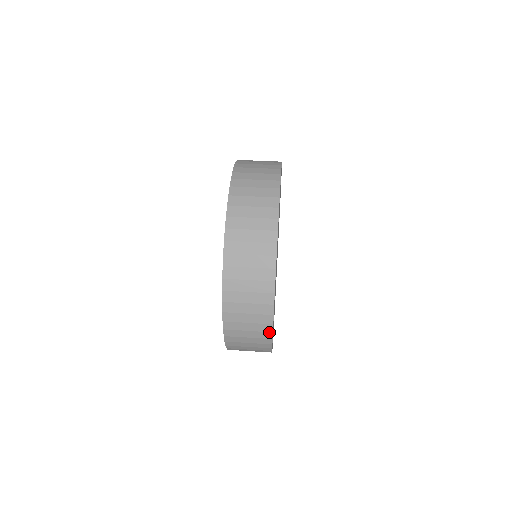
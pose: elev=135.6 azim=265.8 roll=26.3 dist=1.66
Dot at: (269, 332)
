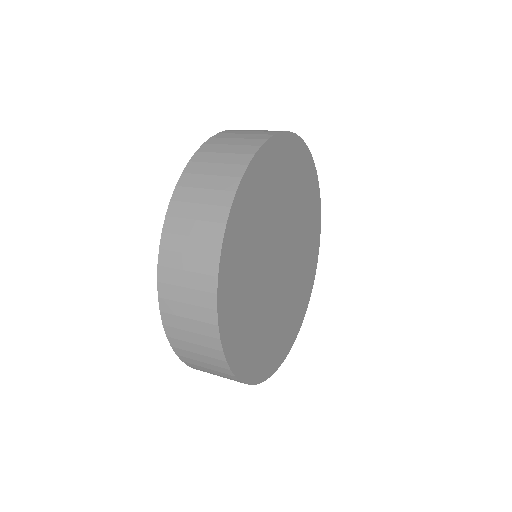
Dot at: (222, 360)
